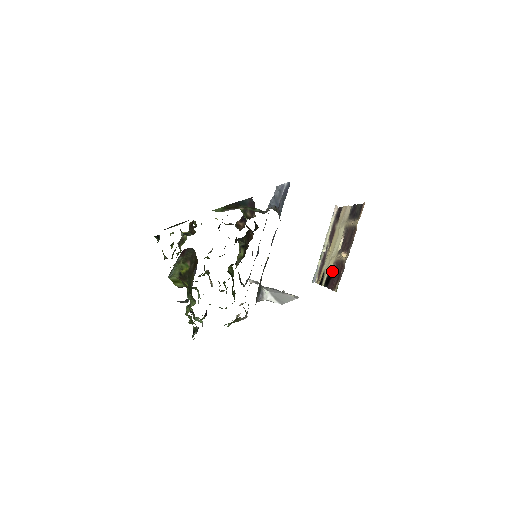
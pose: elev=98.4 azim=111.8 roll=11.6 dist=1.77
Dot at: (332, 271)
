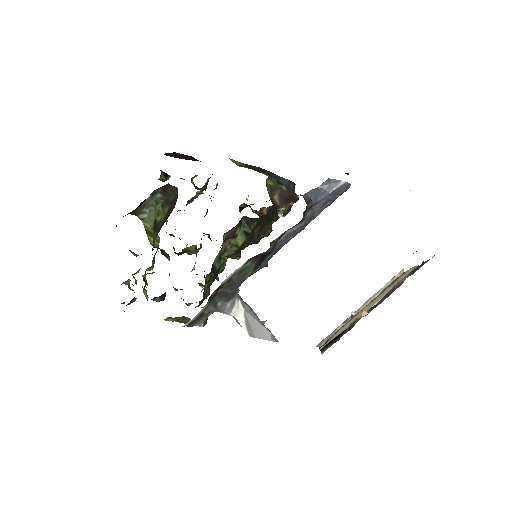
Dot at: (341, 333)
